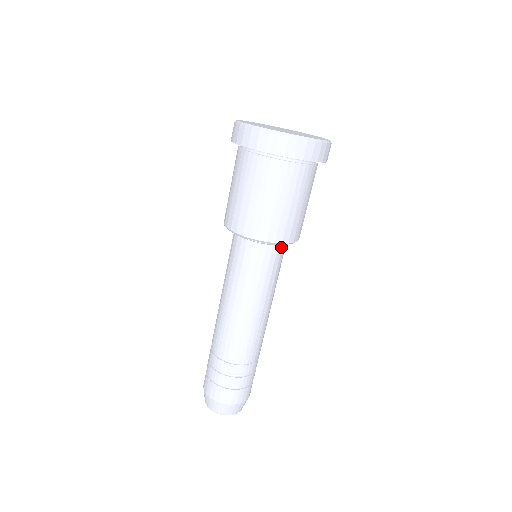
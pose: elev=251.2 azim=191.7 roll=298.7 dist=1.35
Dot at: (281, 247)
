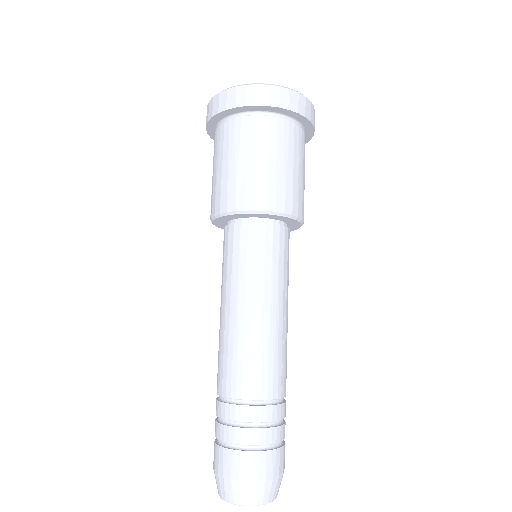
Dot at: (287, 231)
